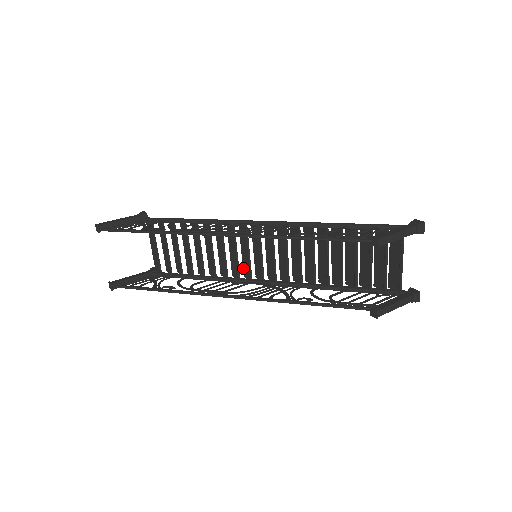
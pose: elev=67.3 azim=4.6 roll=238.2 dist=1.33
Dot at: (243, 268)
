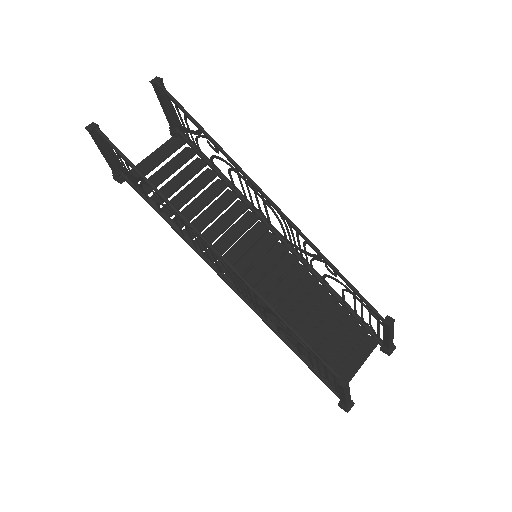
Dot at: occluded
